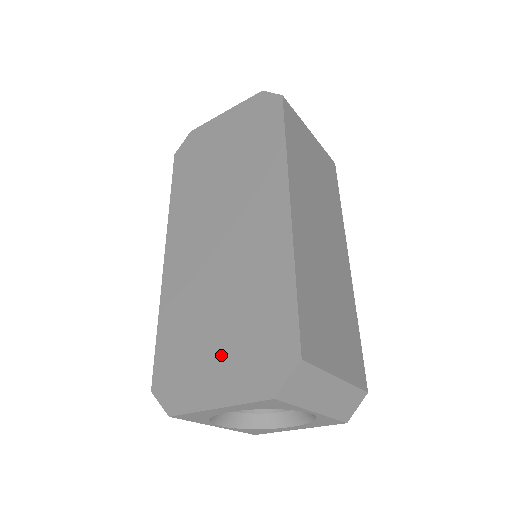
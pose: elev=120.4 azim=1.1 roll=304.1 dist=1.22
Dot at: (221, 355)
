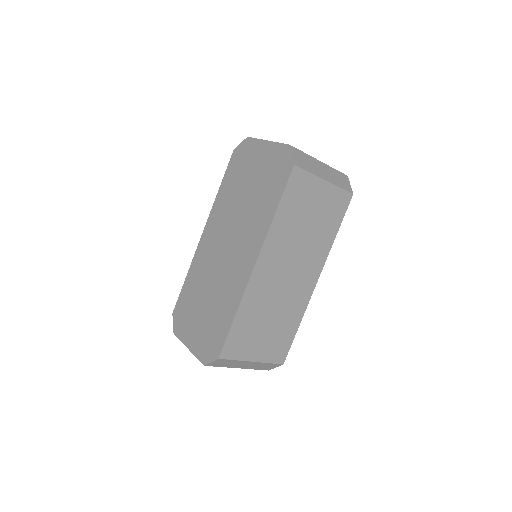
Dot at: (198, 324)
